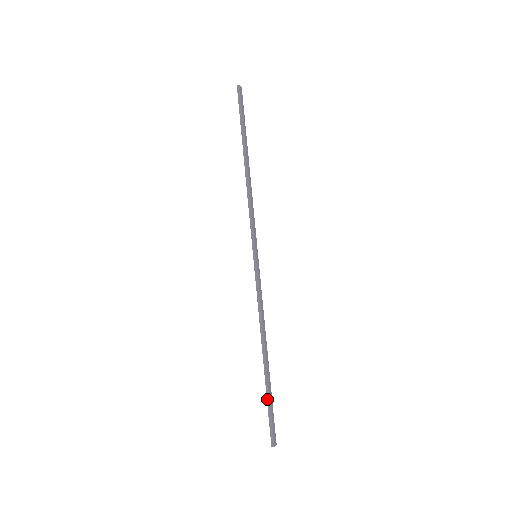
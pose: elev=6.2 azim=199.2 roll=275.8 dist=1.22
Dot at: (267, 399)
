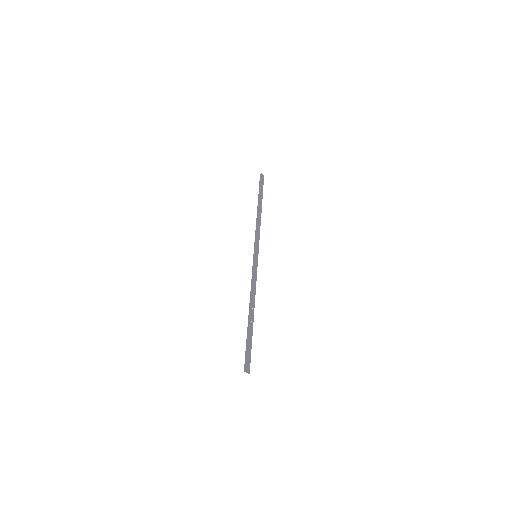
Dot at: (246, 340)
